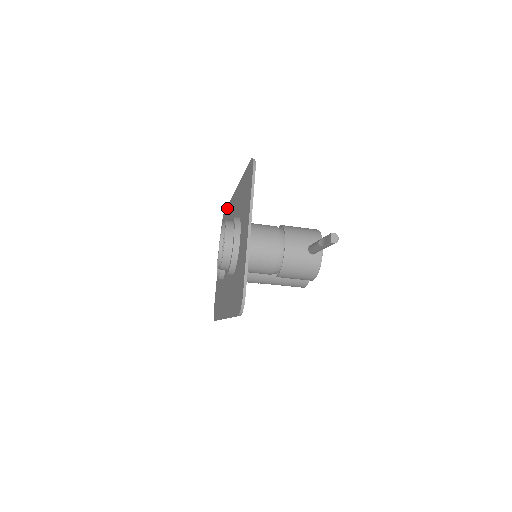
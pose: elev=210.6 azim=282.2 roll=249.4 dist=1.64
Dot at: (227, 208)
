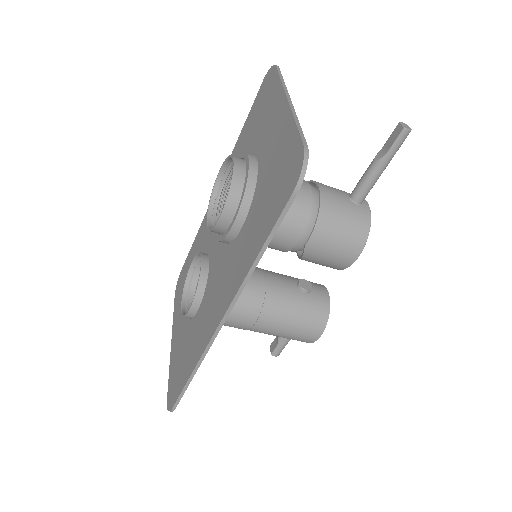
Dot at: (192, 245)
